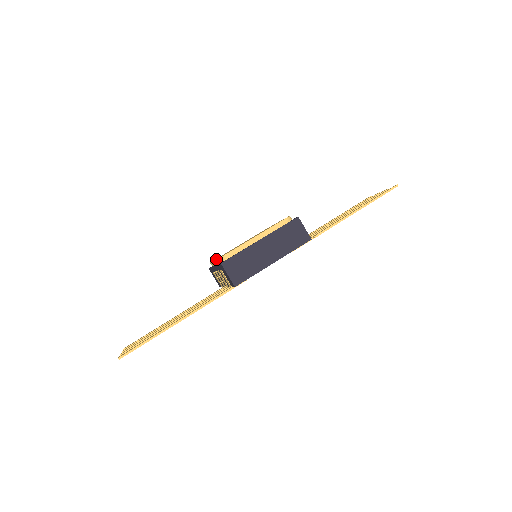
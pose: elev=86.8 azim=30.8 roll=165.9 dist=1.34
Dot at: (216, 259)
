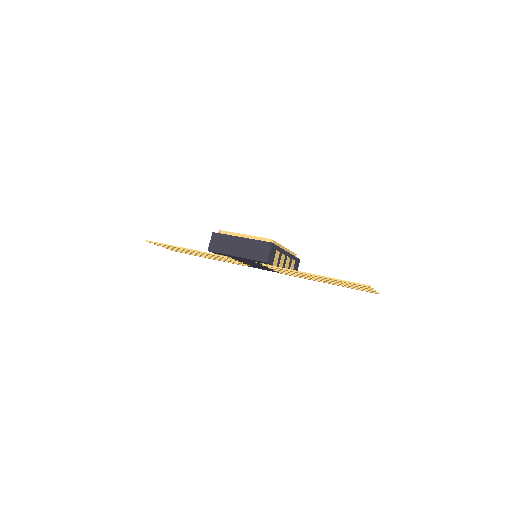
Dot at: occluded
